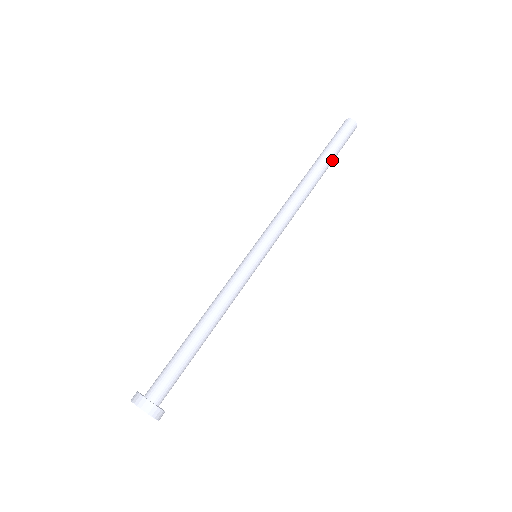
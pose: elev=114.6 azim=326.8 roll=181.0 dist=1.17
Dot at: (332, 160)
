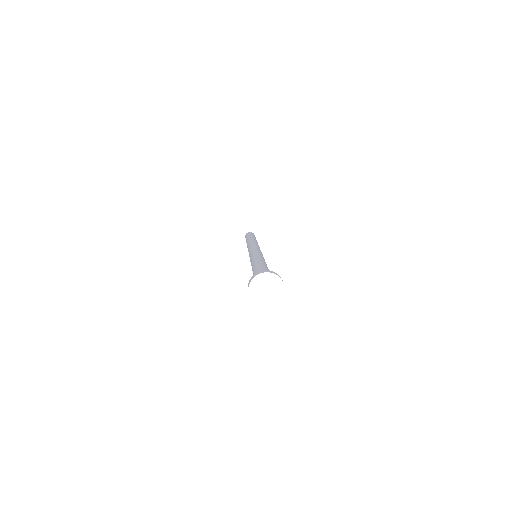
Dot at: occluded
